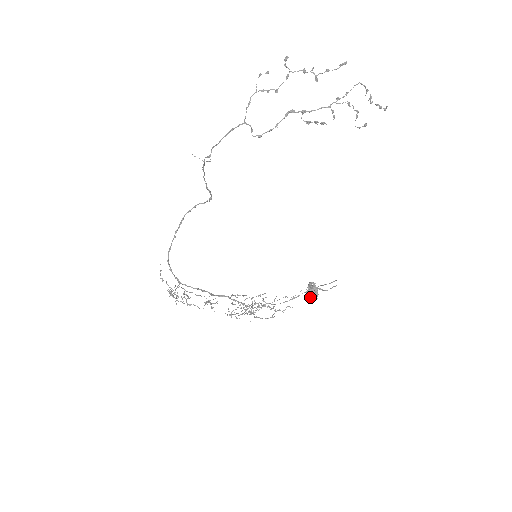
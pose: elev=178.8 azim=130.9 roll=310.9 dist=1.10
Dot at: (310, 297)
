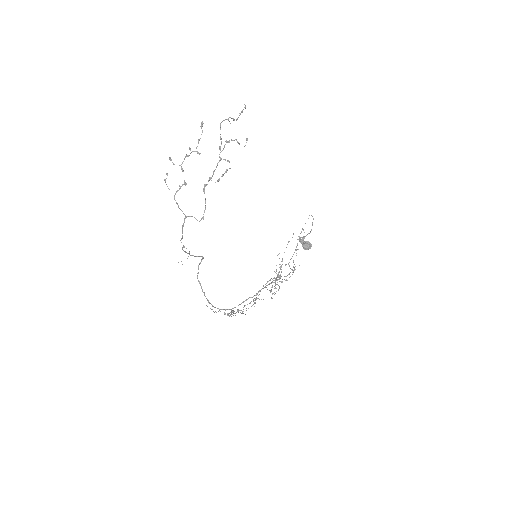
Dot at: (307, 249)
